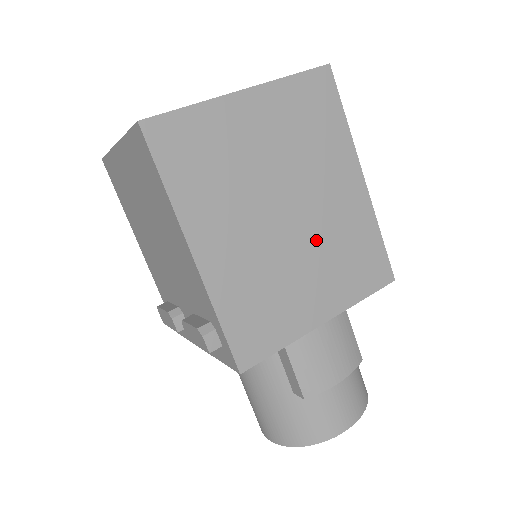
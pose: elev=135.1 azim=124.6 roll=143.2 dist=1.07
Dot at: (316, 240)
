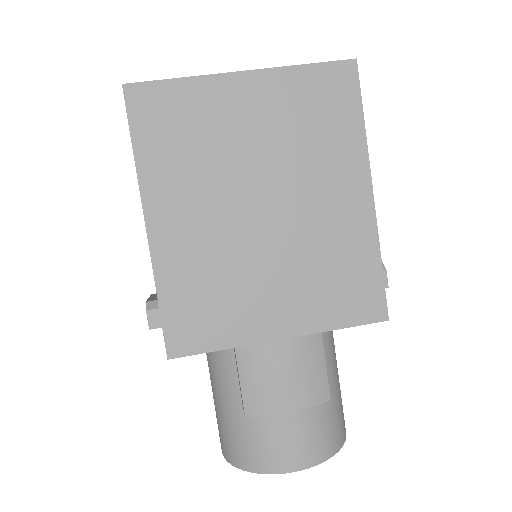
Dot at: (292, 246)
